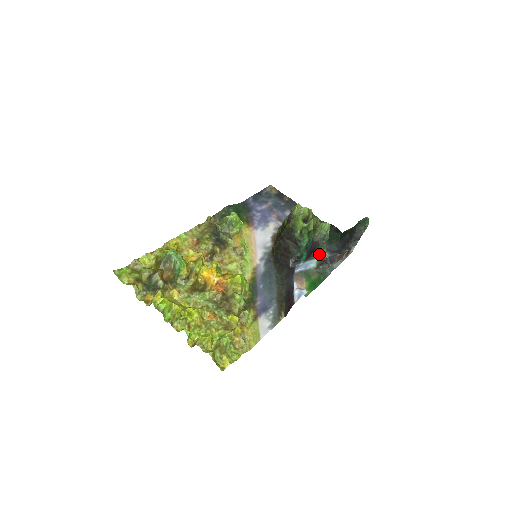
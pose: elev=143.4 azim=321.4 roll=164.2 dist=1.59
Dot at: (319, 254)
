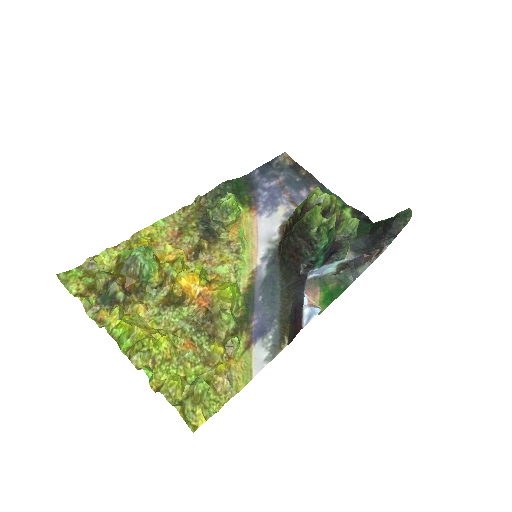
Dot at: (341, 256)
